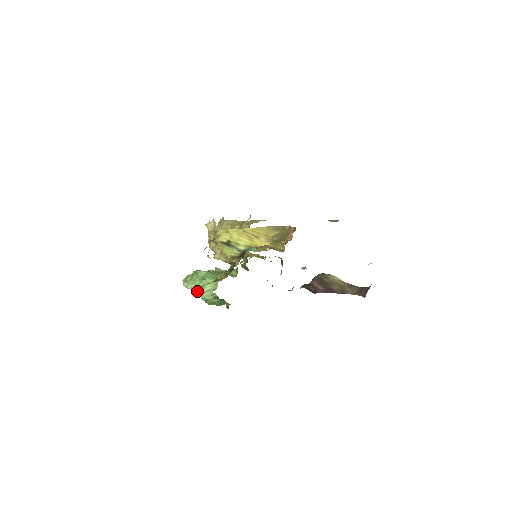
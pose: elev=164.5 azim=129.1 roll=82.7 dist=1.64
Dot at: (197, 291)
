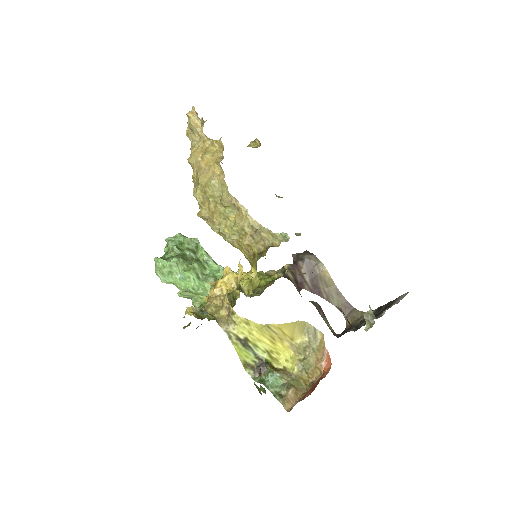
Dot at: occluded
